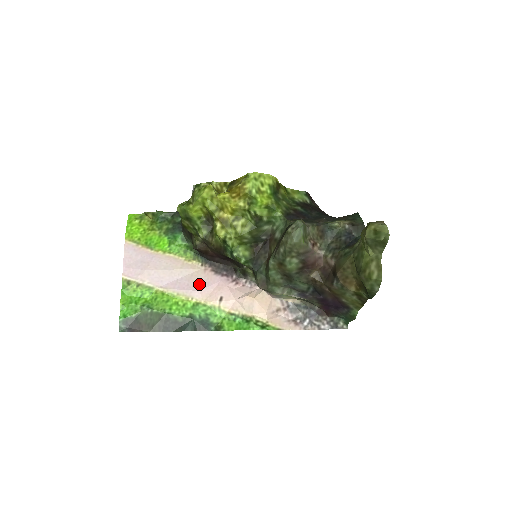
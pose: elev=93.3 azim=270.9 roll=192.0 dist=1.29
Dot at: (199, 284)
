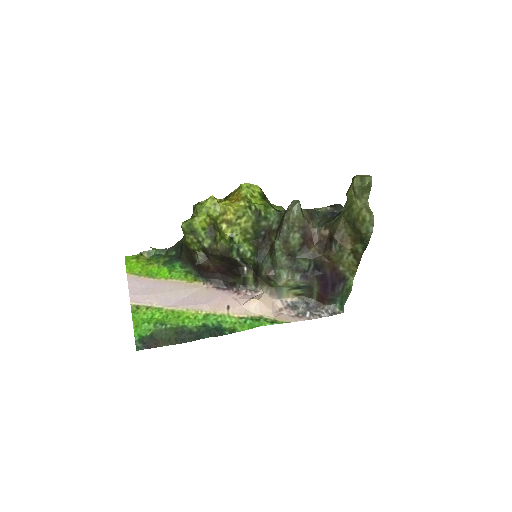
Dot at: (205, 298)
